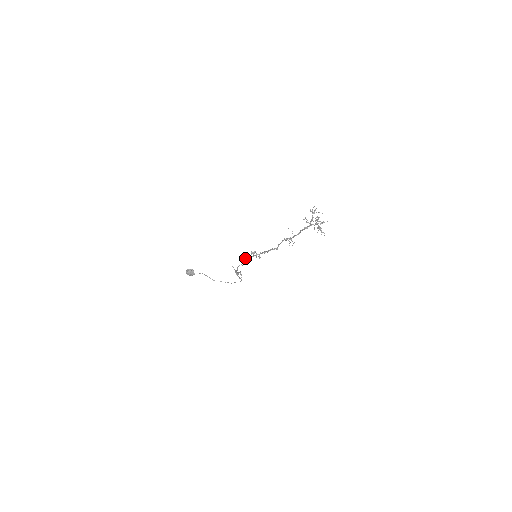
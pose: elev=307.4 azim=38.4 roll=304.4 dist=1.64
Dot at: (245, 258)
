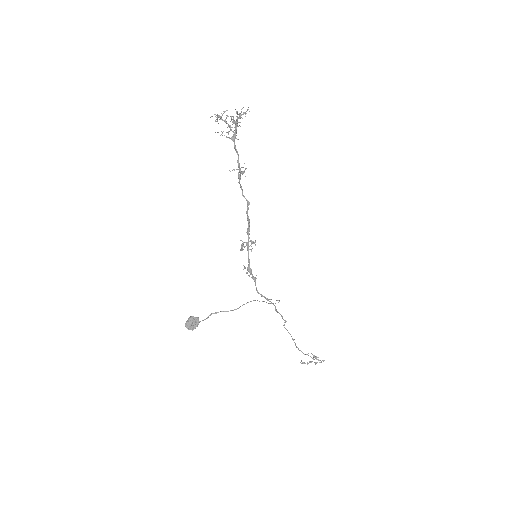
Dot at: (248, 269)
